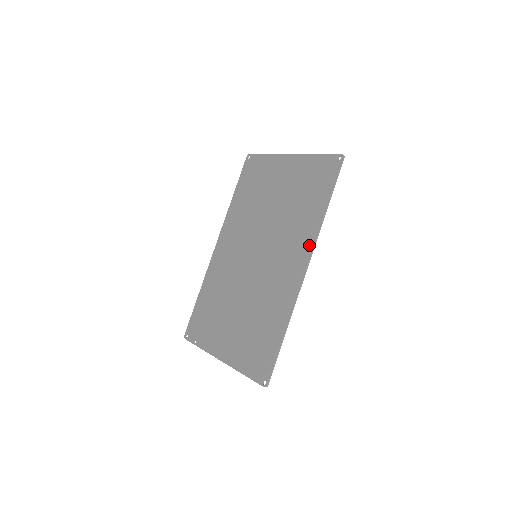
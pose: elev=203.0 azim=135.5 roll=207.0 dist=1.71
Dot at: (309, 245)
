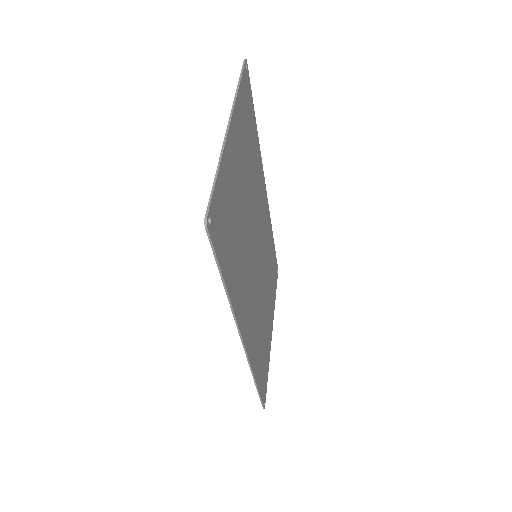
Dot at: occluded
